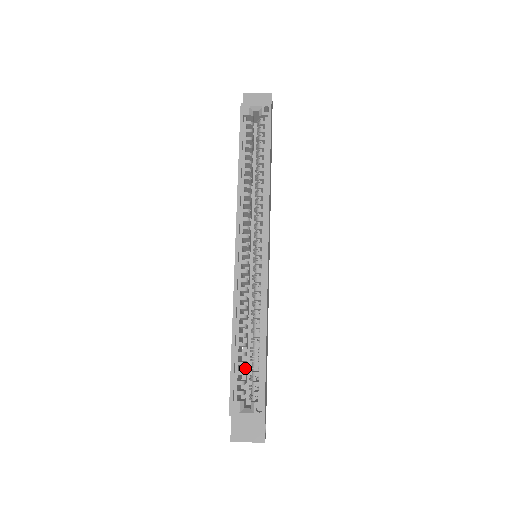
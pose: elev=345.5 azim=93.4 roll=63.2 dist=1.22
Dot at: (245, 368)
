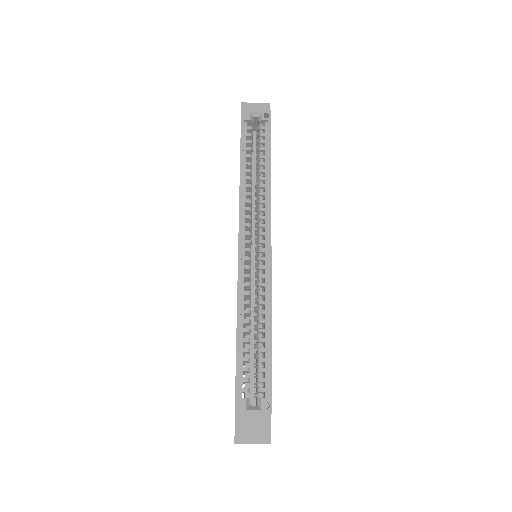
Dot at: (248, 366)
